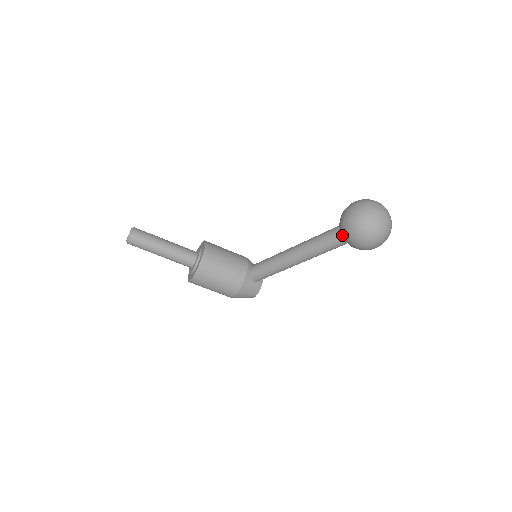
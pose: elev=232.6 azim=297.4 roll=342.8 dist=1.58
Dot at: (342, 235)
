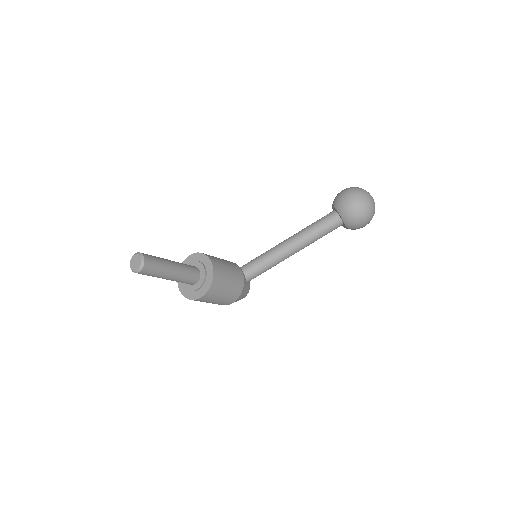
Dot at: (344, 220)
